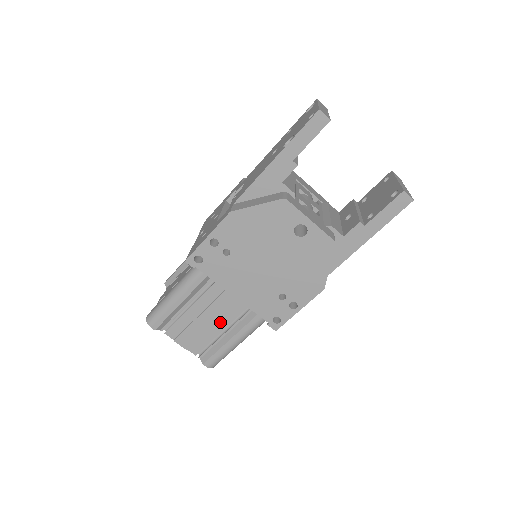
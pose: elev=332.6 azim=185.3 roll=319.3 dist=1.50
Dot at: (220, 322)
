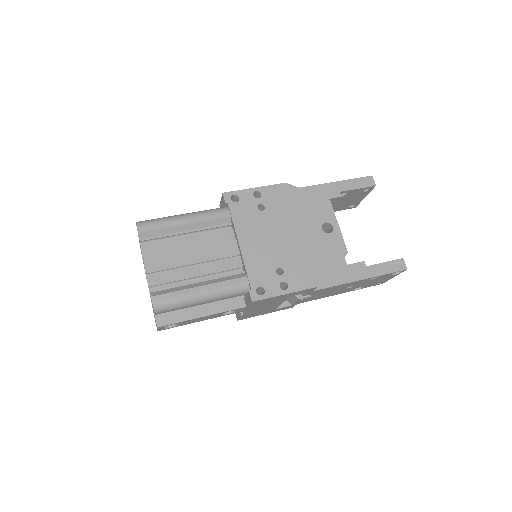
Dot at: (203, 266)
